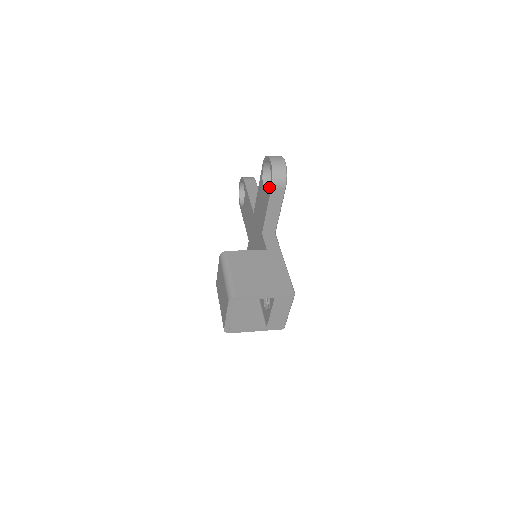
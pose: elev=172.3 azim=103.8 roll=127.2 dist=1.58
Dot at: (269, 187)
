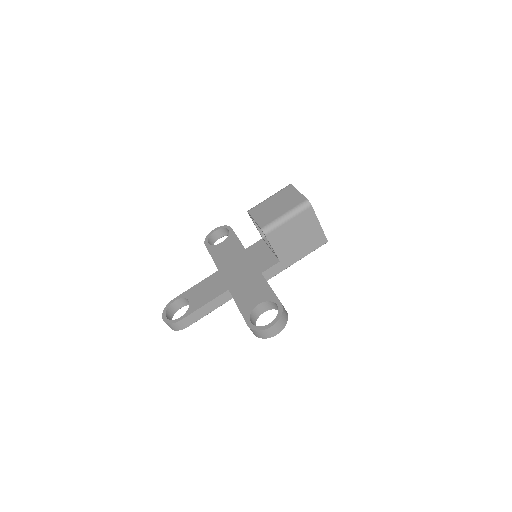
Dot at: occluded
